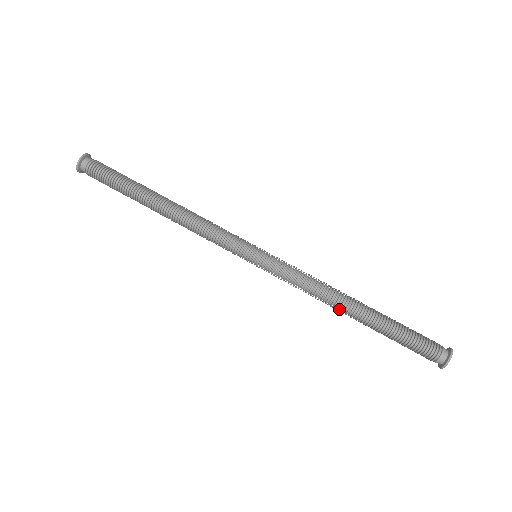
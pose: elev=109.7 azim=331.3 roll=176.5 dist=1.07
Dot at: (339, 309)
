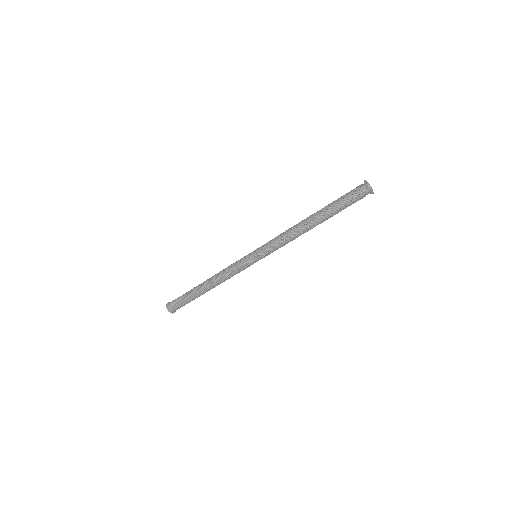
Dot at: (301, 226)
